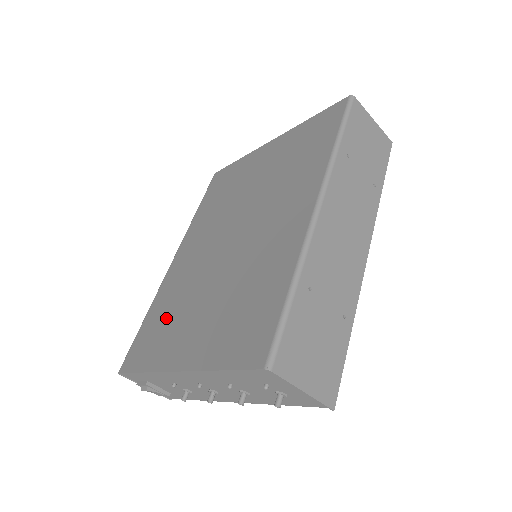
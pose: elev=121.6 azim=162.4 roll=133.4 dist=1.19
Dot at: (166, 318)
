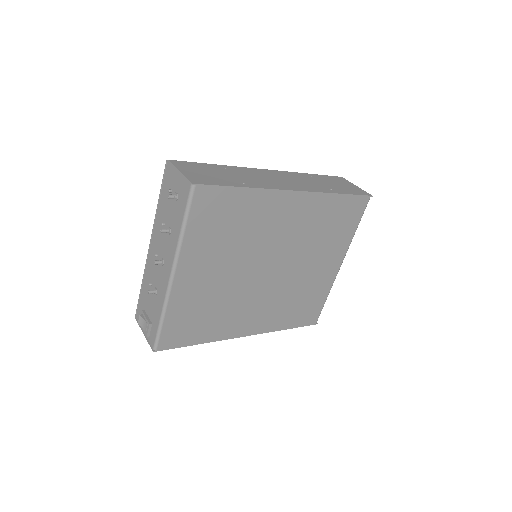
Dot at: occluded
